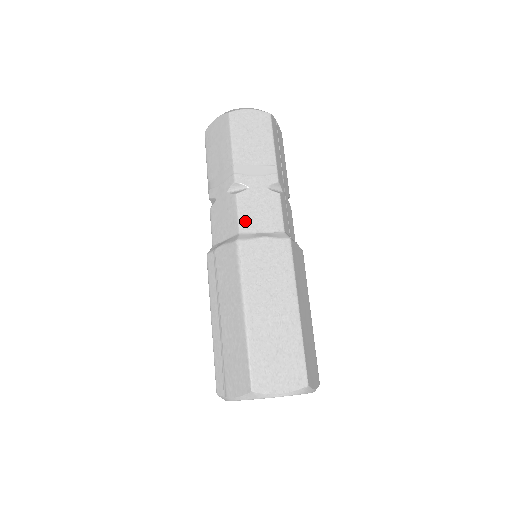
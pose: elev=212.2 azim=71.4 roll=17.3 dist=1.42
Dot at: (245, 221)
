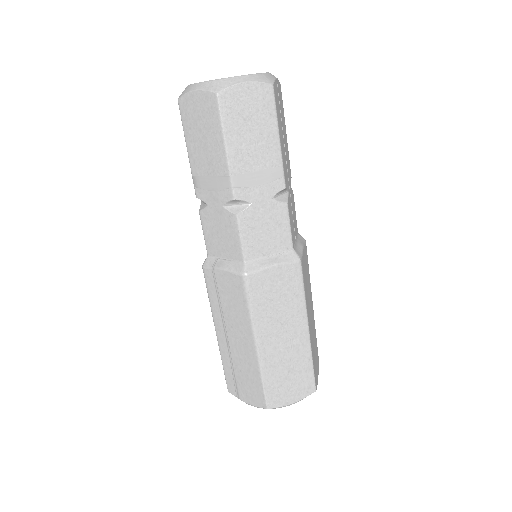
Dot at: (249, 247)
